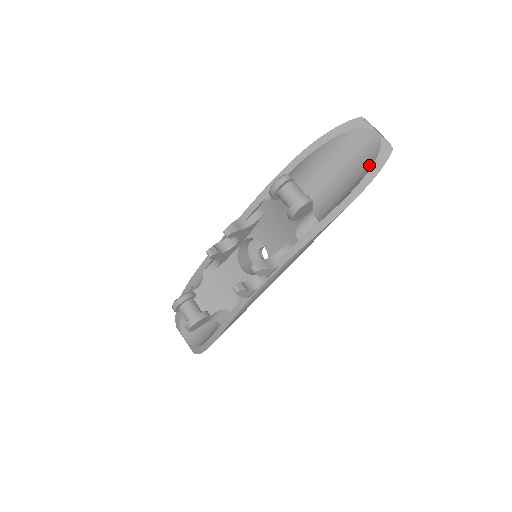
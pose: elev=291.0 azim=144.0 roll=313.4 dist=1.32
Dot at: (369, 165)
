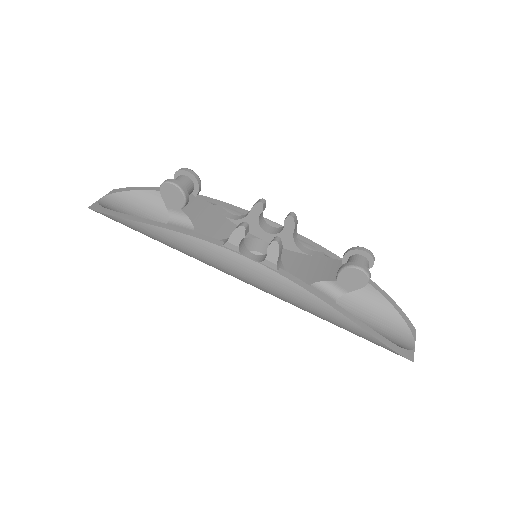
Dot at: (393, 343)
